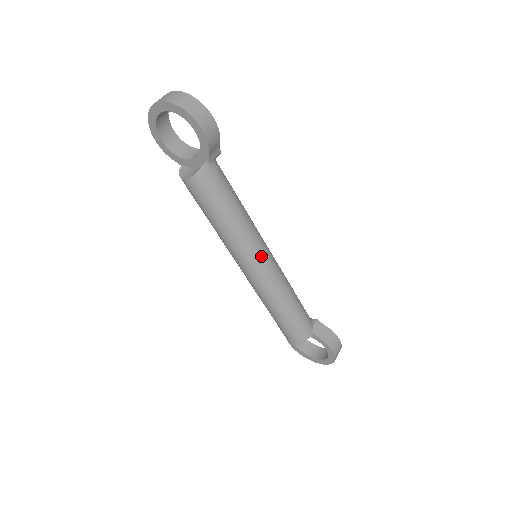
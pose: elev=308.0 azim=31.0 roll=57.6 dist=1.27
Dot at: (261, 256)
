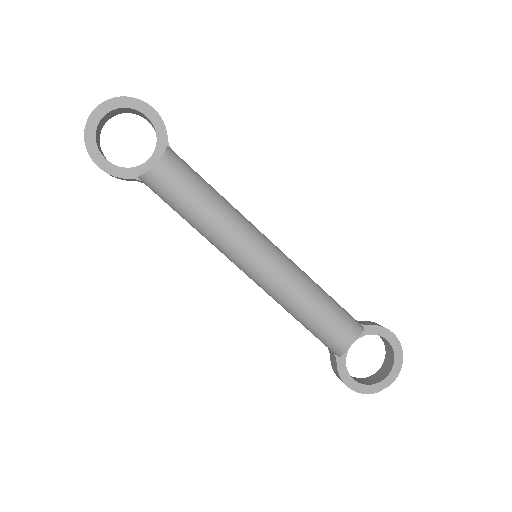
Dot at: (264, 236)
